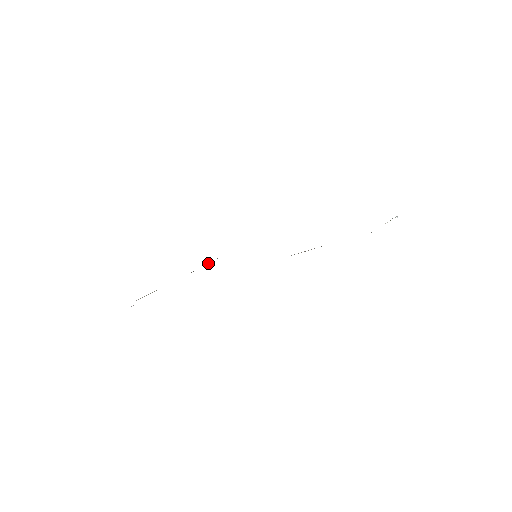
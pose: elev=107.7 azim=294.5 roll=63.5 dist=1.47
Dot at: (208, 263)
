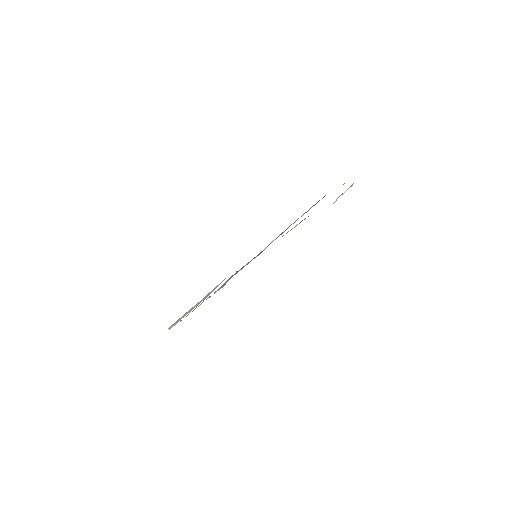
Dot at: occluded
